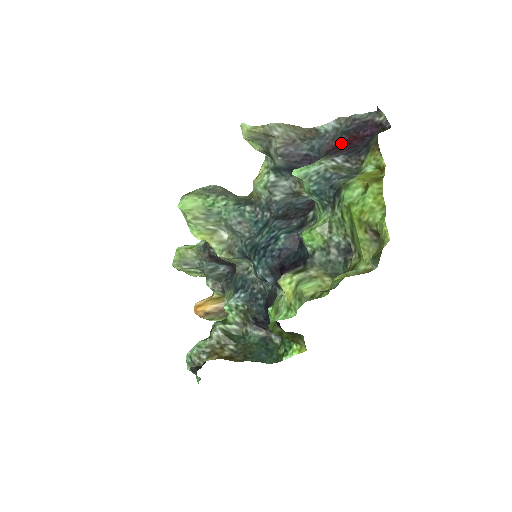
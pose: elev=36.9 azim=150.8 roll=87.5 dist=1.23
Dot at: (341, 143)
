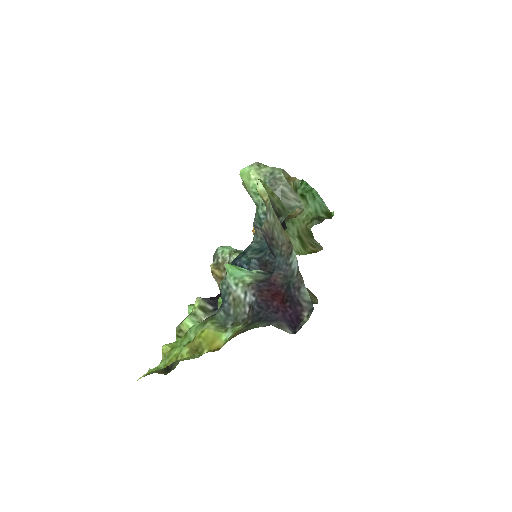
Dot at: (277, 288)
